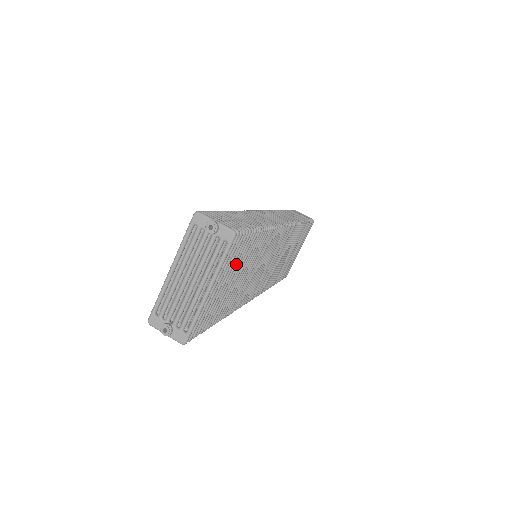
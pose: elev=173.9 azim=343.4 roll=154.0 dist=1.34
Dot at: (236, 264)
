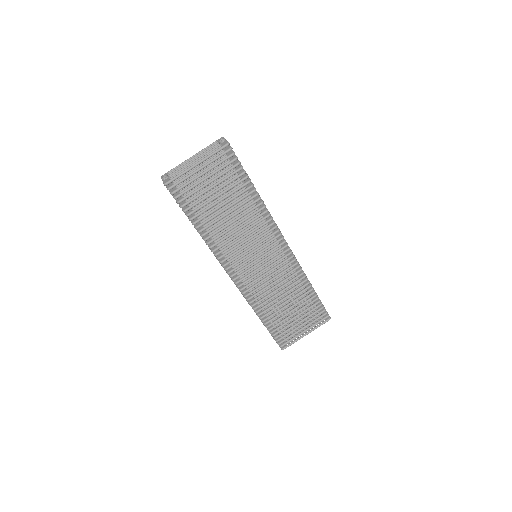
Dot at: (223, 180)
